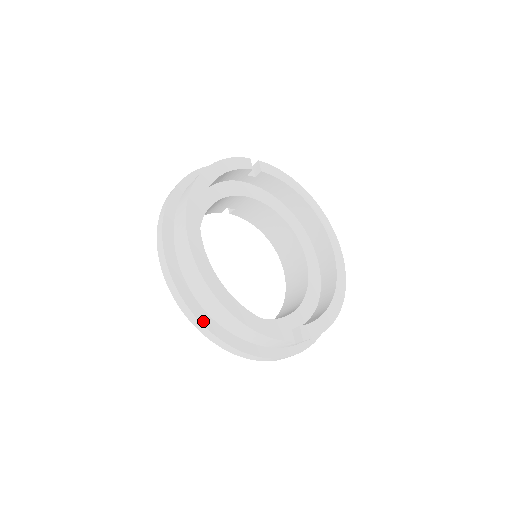
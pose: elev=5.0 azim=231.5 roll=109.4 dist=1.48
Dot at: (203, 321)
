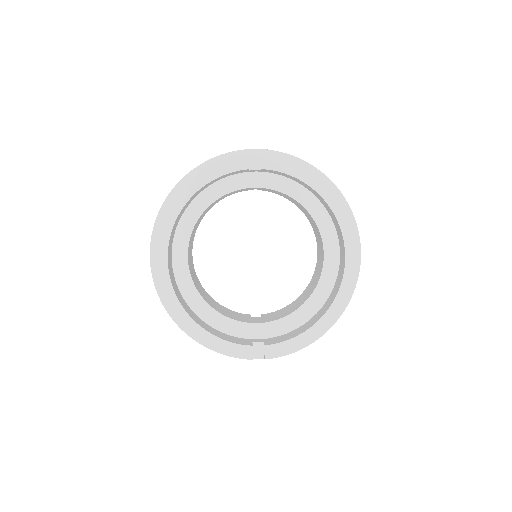
Dot at: occluded
